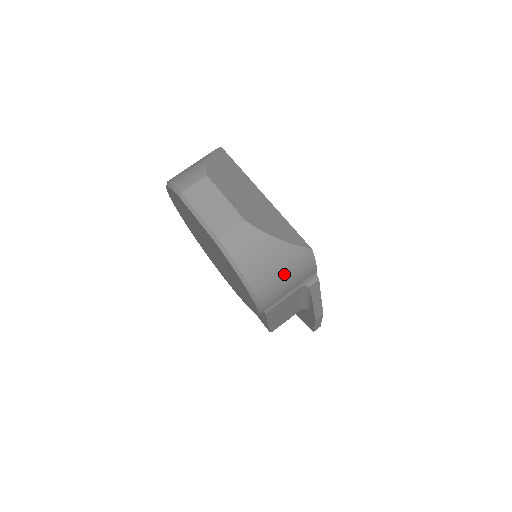
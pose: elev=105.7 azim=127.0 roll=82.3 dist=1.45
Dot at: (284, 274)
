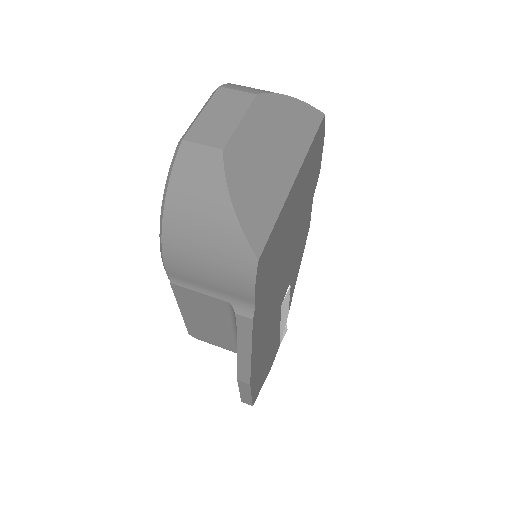
Dot at: (208, 252)
